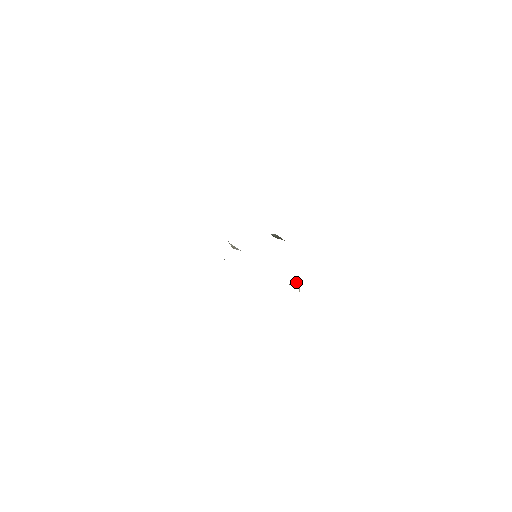
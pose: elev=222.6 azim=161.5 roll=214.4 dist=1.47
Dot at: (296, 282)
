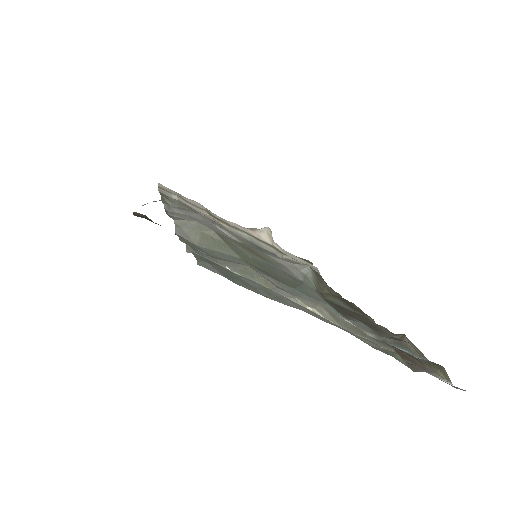
Dot at: (268, 228)
